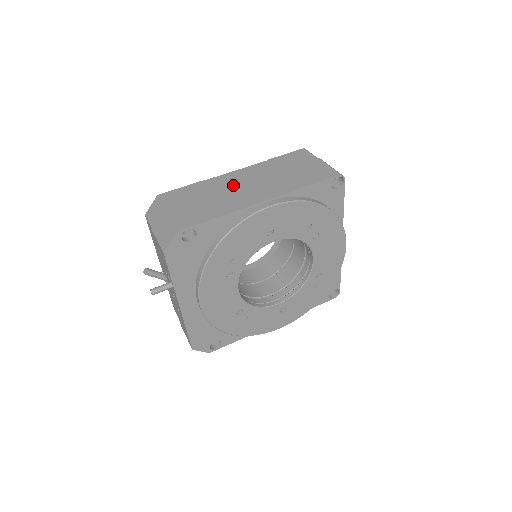
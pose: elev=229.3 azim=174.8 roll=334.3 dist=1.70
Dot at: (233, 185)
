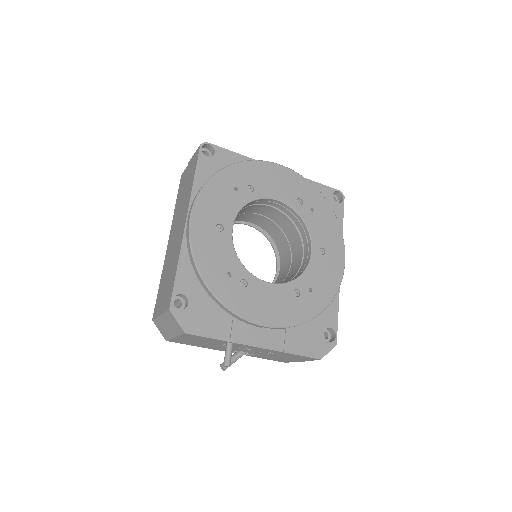
Dot at: occluded
